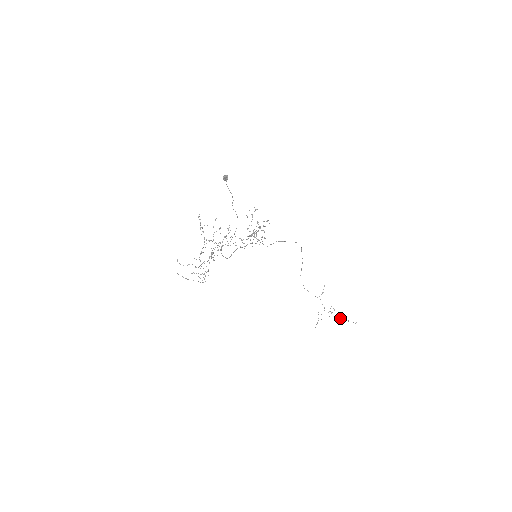
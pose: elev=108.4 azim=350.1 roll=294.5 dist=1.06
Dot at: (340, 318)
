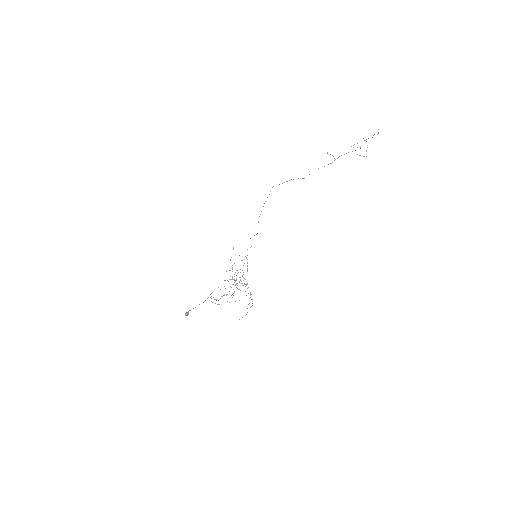
Dot at: occluded
